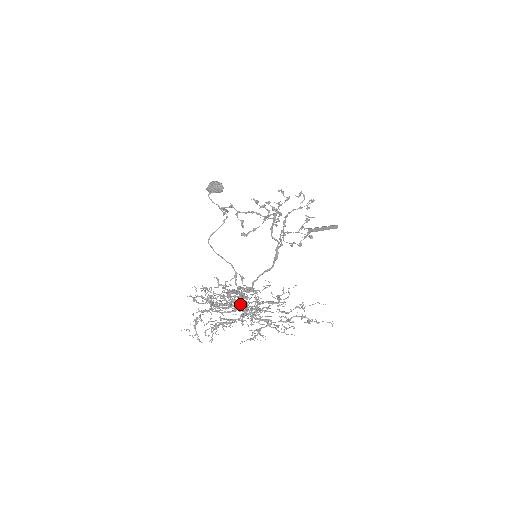
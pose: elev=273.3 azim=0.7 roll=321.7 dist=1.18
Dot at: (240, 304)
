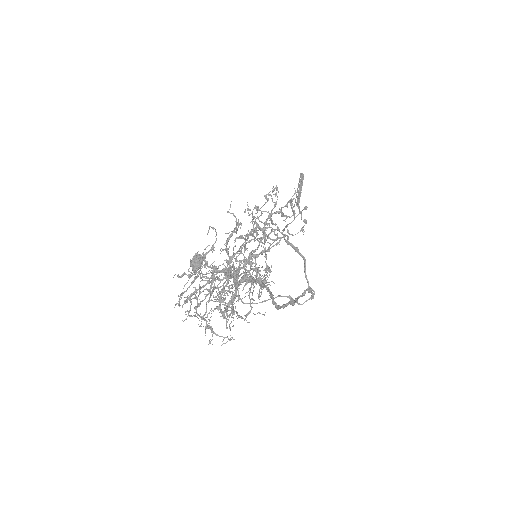
Dot at: (219, 272)
